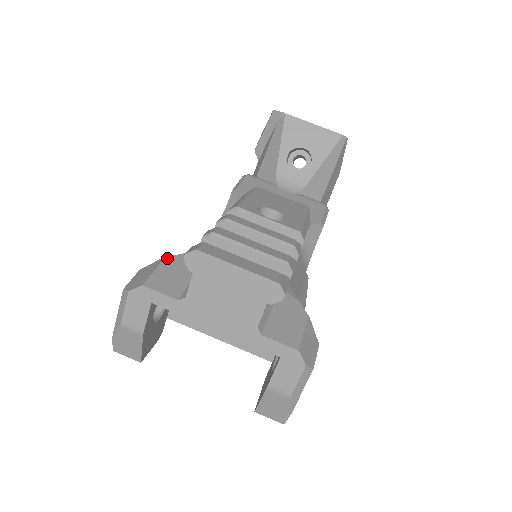
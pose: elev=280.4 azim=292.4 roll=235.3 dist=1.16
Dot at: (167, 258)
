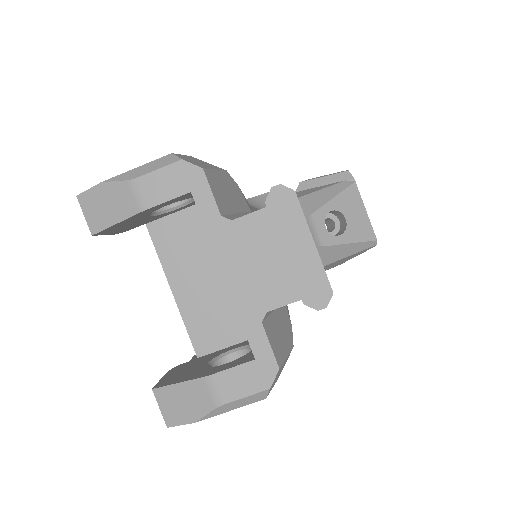
Dot at: (228, 173)
